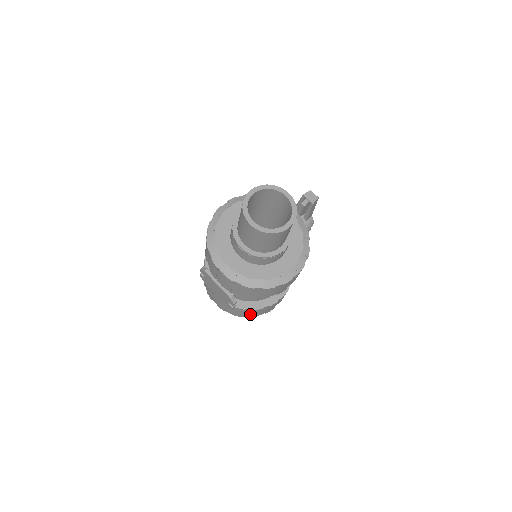
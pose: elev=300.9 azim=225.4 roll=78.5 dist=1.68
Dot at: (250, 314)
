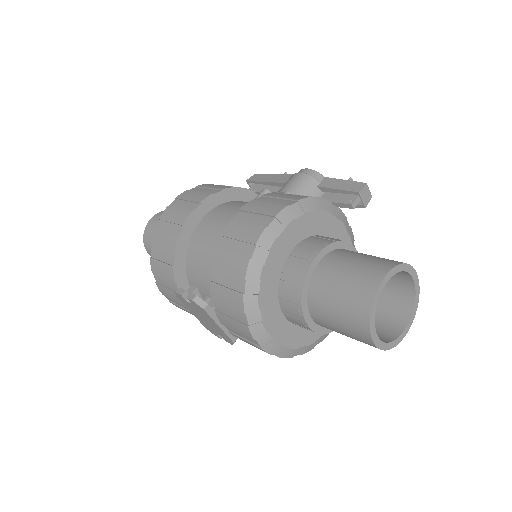
Dot at: occluded
